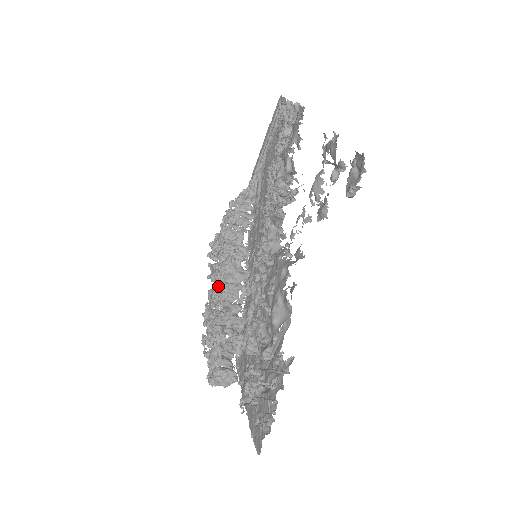
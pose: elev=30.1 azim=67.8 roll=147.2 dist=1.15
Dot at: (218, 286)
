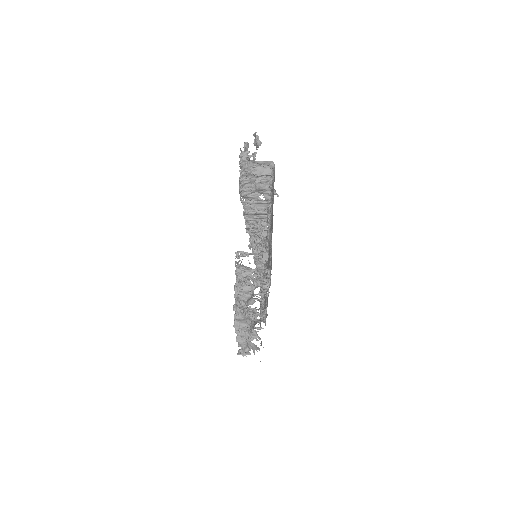
Dot at: occluded
